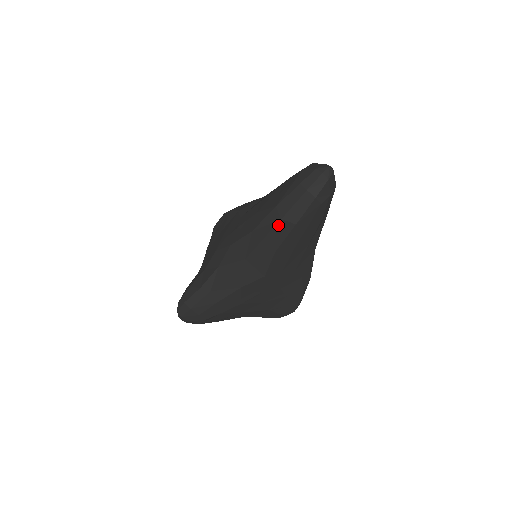
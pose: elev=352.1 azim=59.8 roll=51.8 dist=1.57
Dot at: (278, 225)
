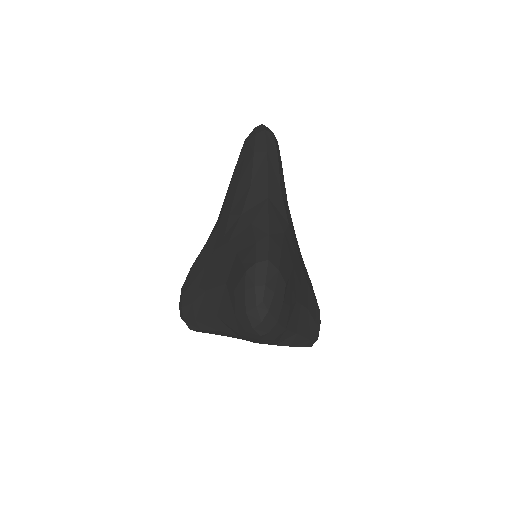
Dot at: (268, 158)
